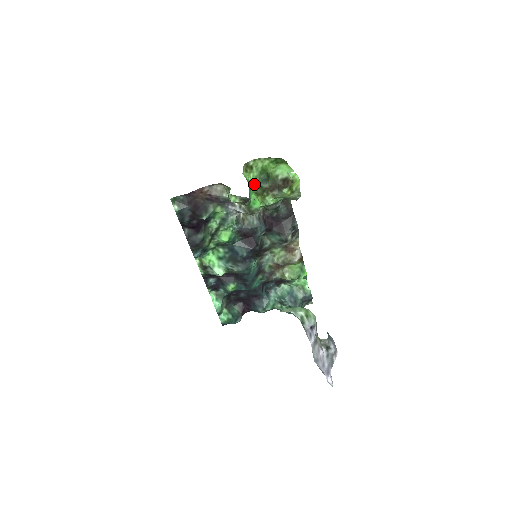
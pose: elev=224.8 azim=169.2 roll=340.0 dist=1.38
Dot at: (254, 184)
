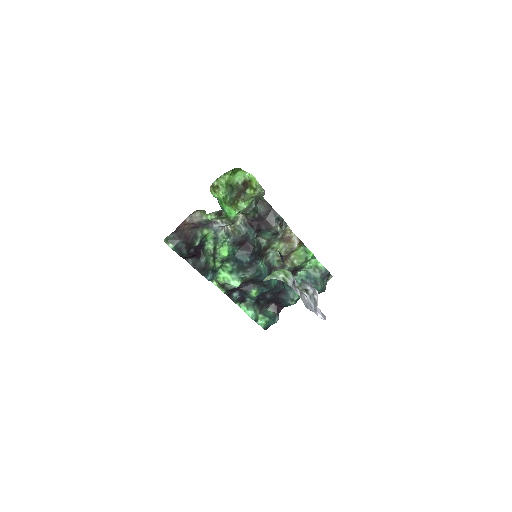
Dot at: (226, 199)
